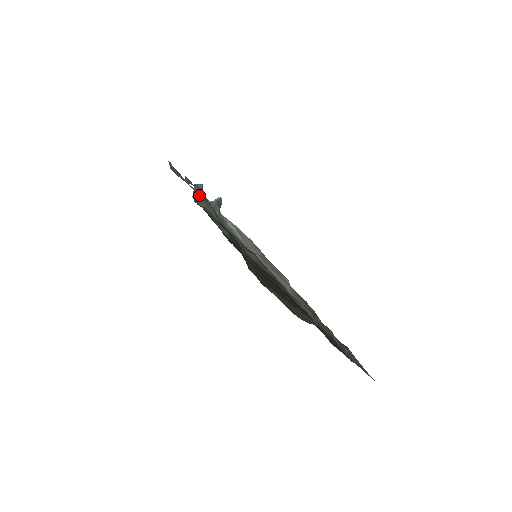
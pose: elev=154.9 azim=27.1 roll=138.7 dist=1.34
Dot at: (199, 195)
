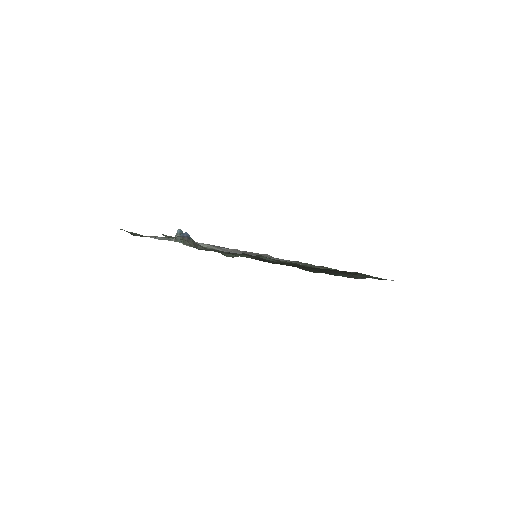
Dot at: (192, 242)
